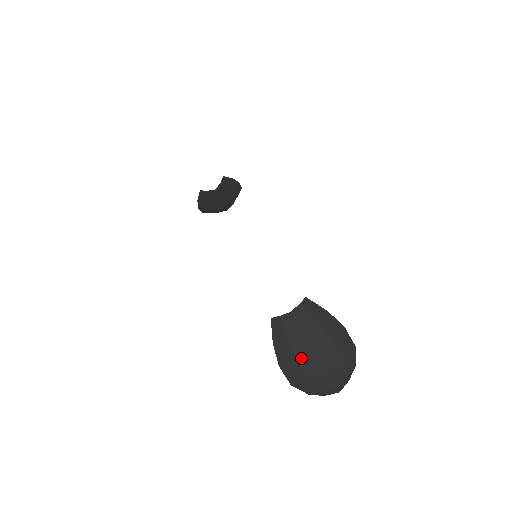
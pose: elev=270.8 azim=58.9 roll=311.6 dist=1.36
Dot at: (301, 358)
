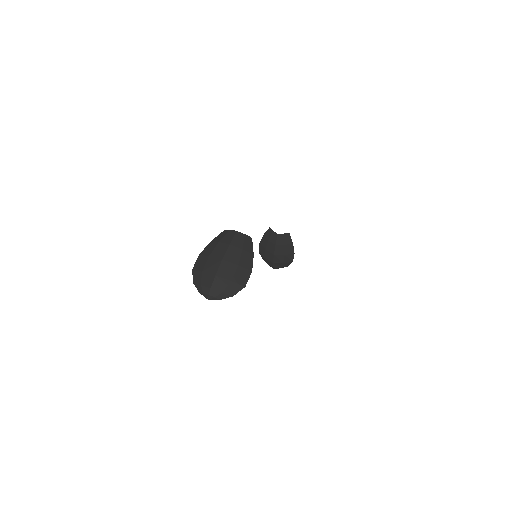
Dot at: (214, 255)
